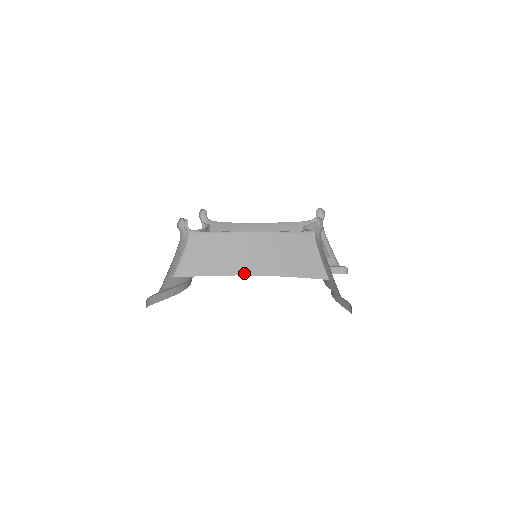
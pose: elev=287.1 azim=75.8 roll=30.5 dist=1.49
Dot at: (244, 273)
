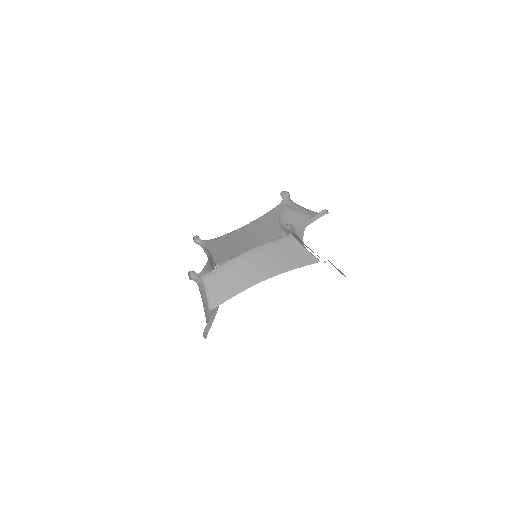
Dot at: (256, 282)
